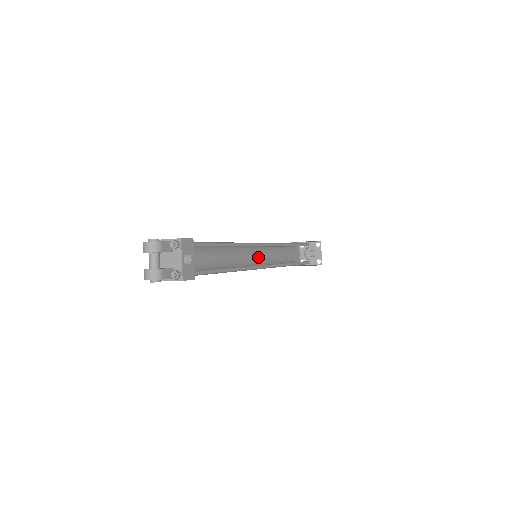
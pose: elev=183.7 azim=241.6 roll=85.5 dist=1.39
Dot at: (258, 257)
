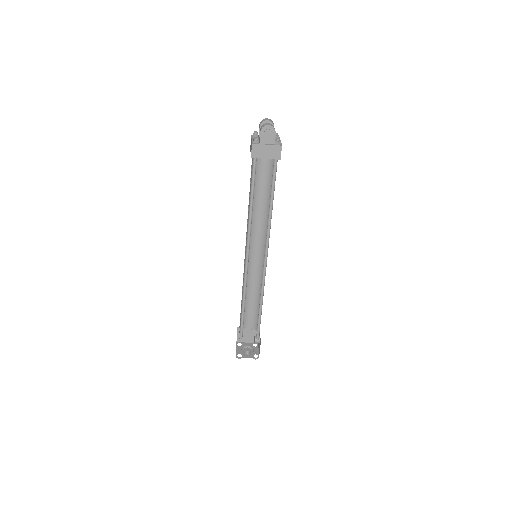
Dot at: occluded
